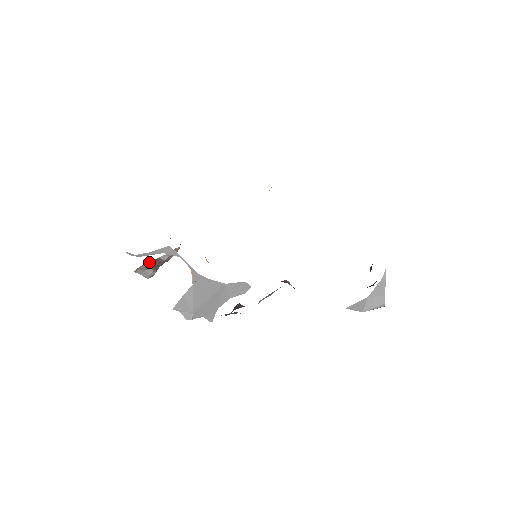
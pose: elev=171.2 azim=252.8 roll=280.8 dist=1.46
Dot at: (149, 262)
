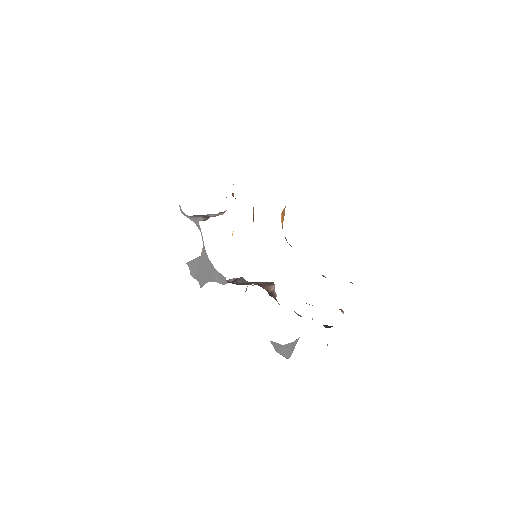
Dot at: (197, 215)
